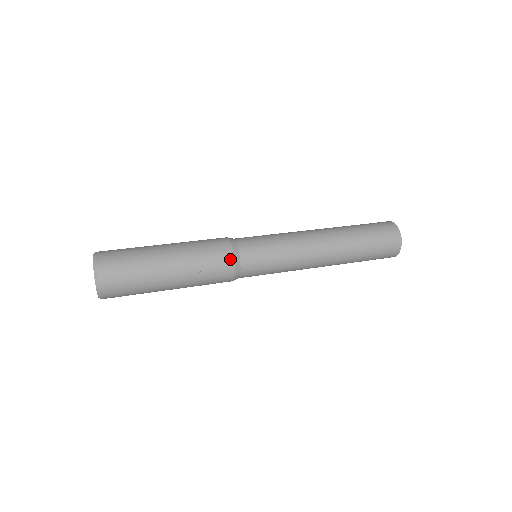
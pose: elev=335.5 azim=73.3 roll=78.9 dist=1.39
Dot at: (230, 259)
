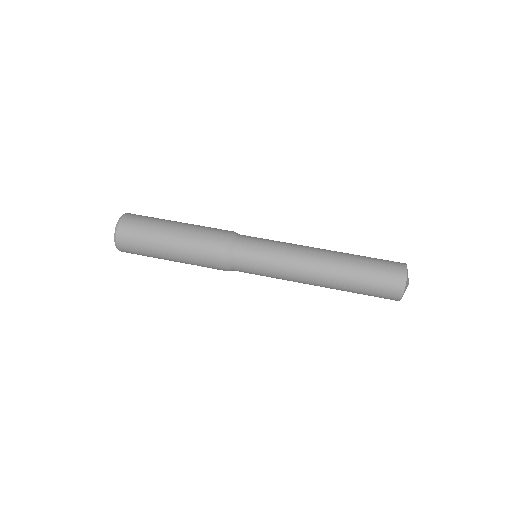
Dot at: (223, 269)
